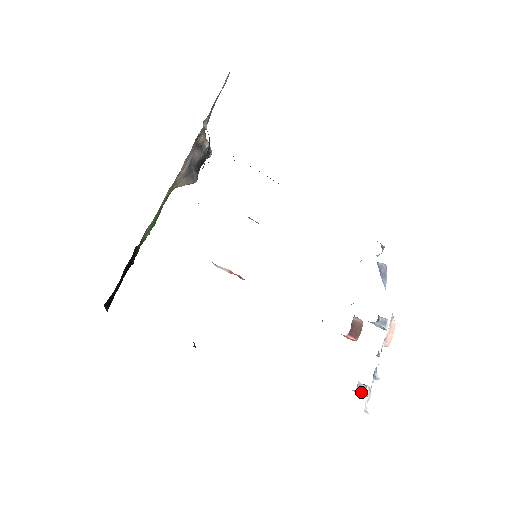
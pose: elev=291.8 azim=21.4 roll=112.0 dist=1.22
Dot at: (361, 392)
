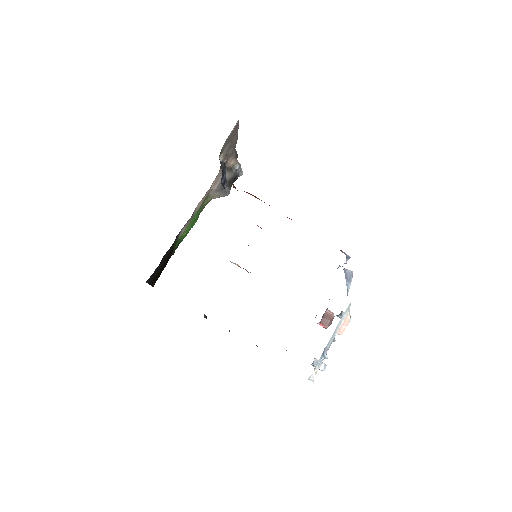
Dot at: occluded
